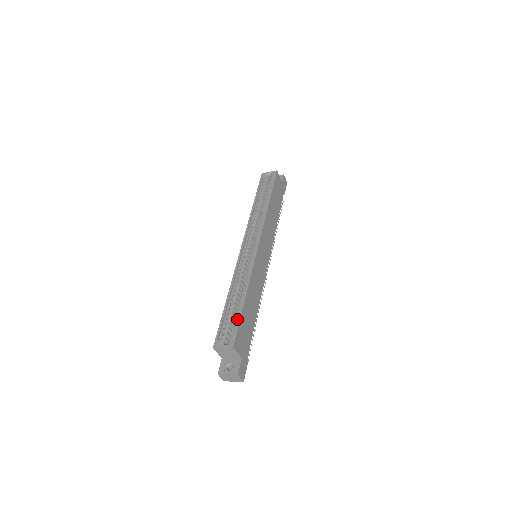
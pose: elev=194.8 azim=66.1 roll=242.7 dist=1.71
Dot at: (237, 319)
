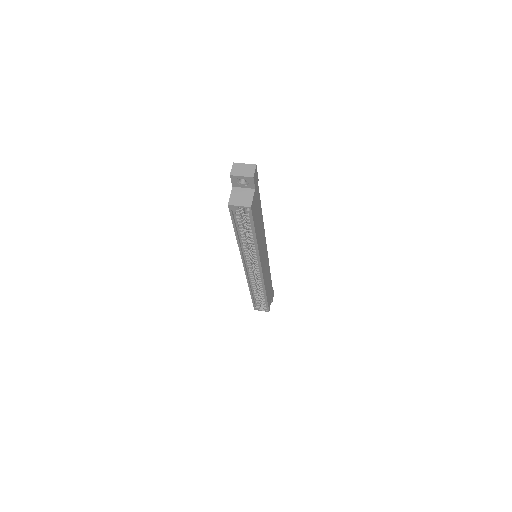
Dot at: occluded
